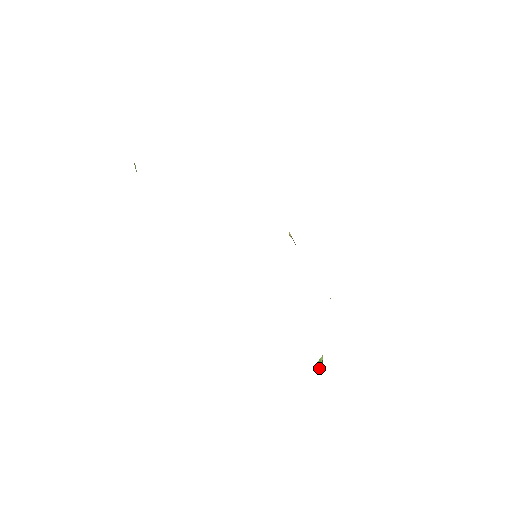
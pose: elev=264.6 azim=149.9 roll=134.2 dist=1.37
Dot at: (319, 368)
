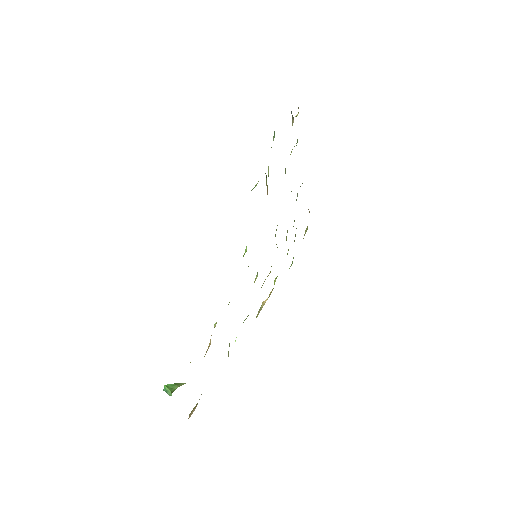
Dot at: (169, 387)
